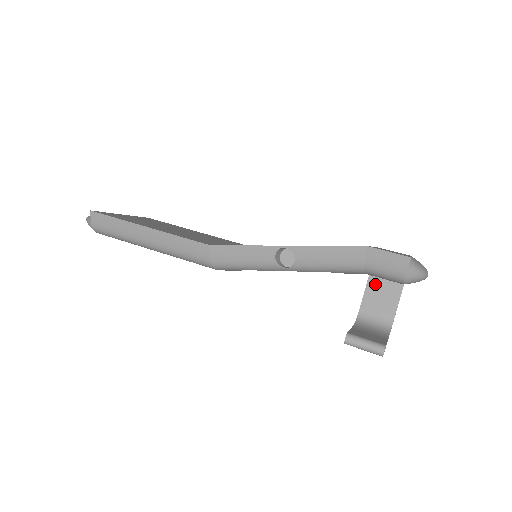
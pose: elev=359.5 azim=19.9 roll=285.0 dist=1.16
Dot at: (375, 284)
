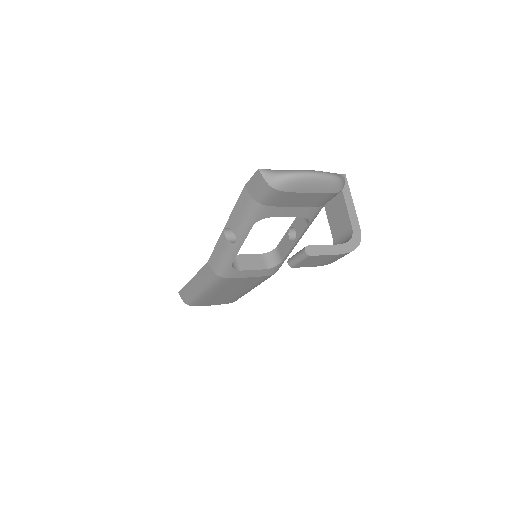
Dot at: (331, 215)
